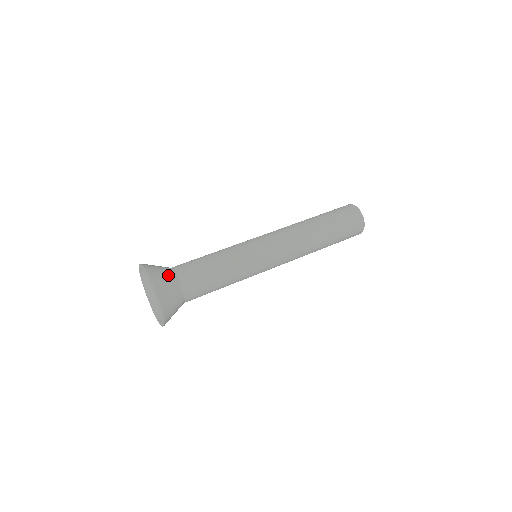
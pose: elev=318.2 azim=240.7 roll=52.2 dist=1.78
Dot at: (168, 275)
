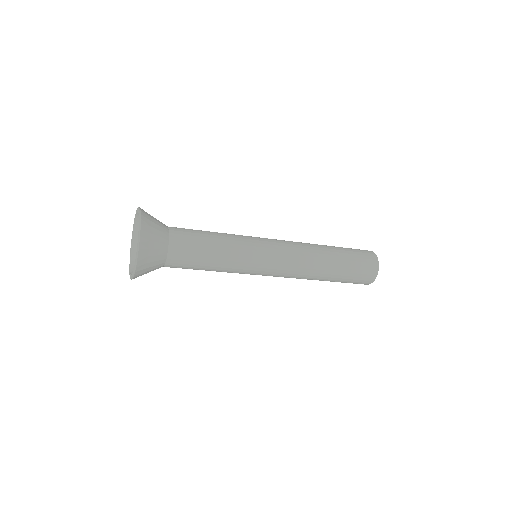
Dot at: occluded
